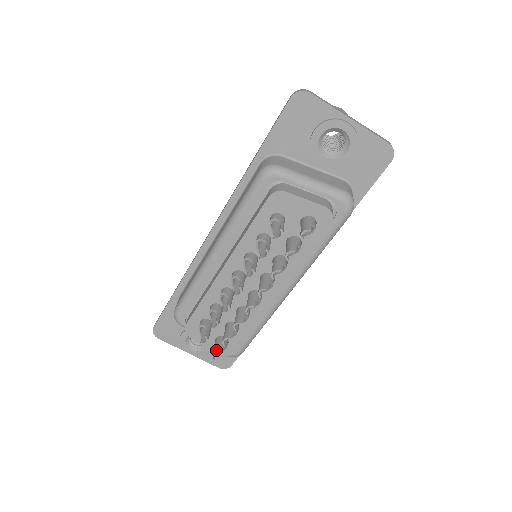
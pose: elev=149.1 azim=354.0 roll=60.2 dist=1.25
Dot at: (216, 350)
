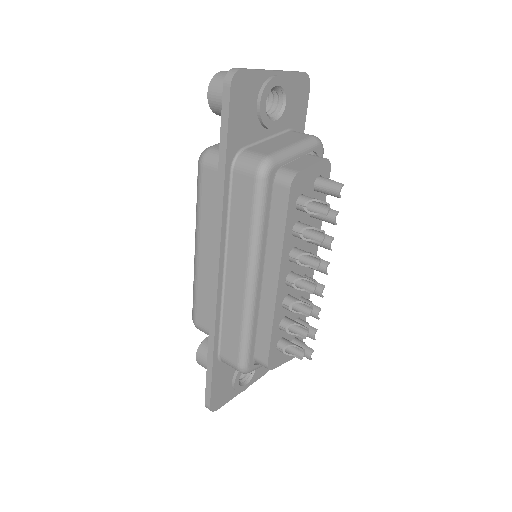
Dot at: (308, 351)
